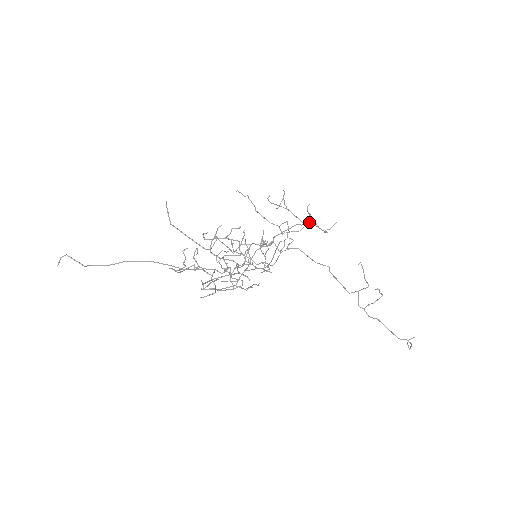
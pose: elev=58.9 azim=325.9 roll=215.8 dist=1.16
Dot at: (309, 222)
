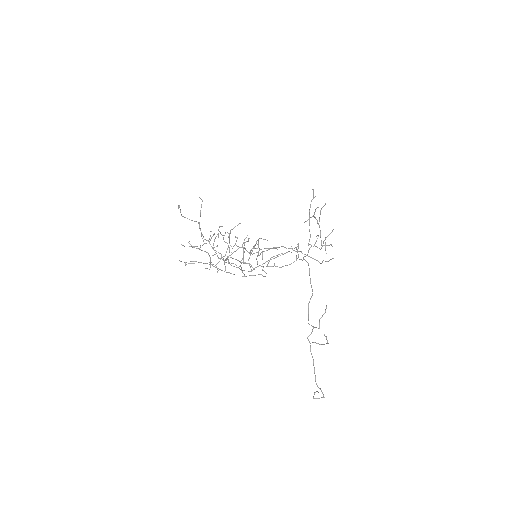
Dot at: (331, 245)
